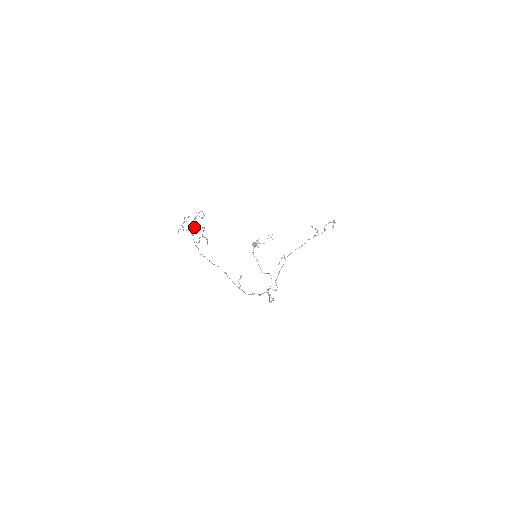
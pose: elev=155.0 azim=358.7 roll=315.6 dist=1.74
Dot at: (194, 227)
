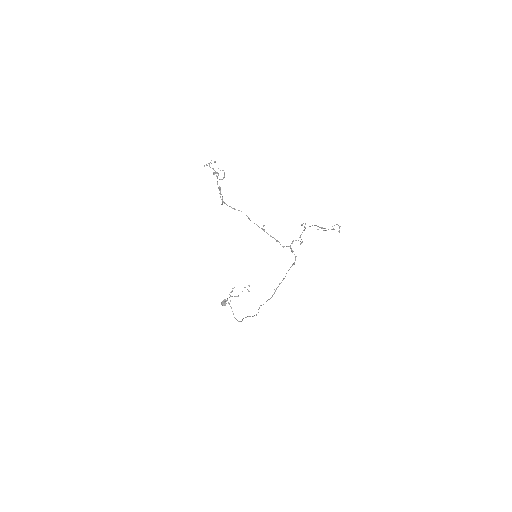
Dot at: (218, 173)
